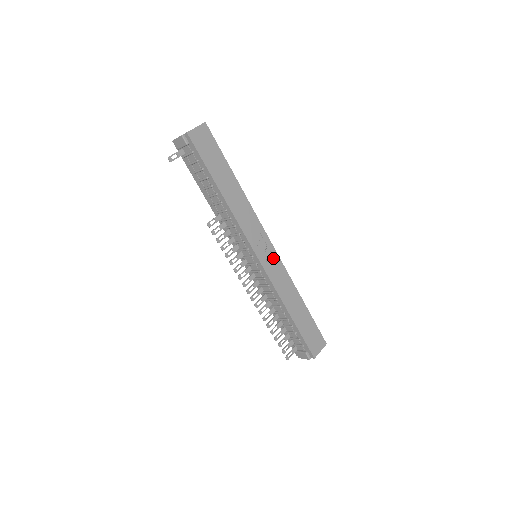
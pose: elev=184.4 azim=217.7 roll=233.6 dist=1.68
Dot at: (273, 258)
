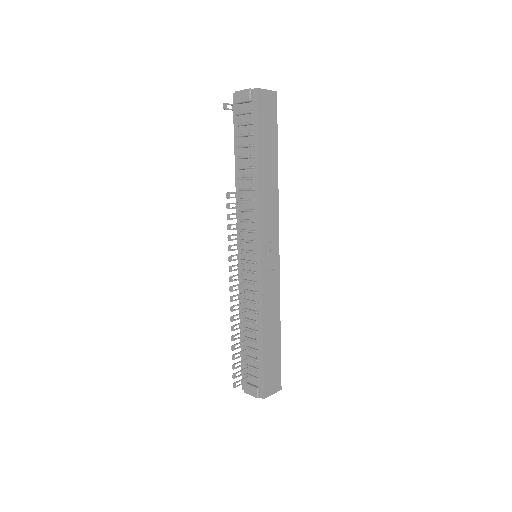
Dot at: (274, 266)
